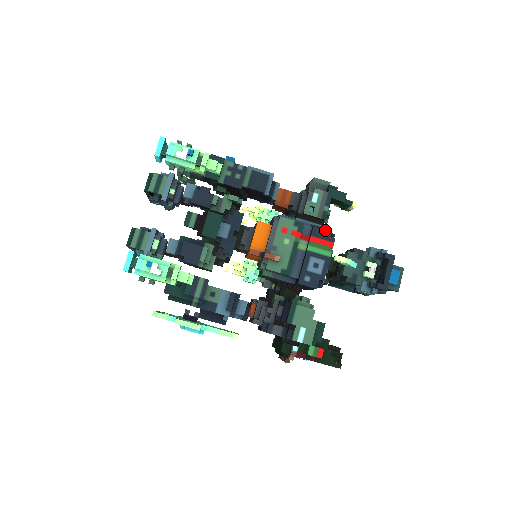
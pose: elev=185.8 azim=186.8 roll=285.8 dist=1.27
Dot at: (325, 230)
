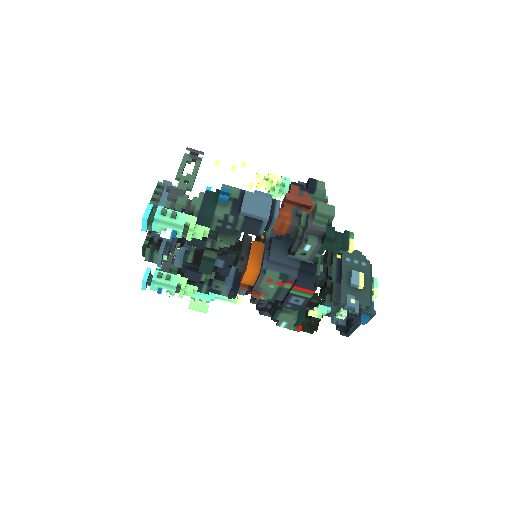
Dot at: (308, 284)
